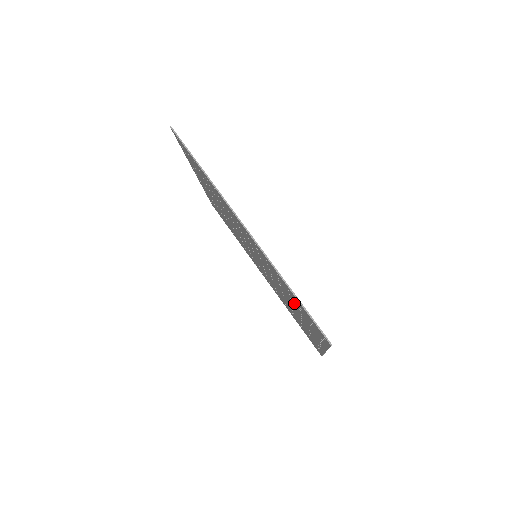
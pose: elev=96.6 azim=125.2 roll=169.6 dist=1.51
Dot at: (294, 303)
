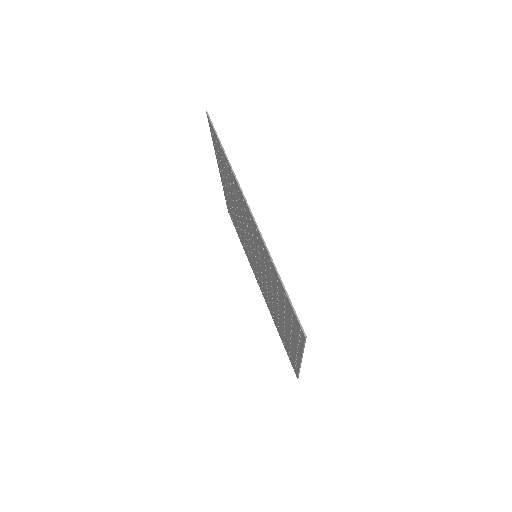
Dot at: (280, 299)
